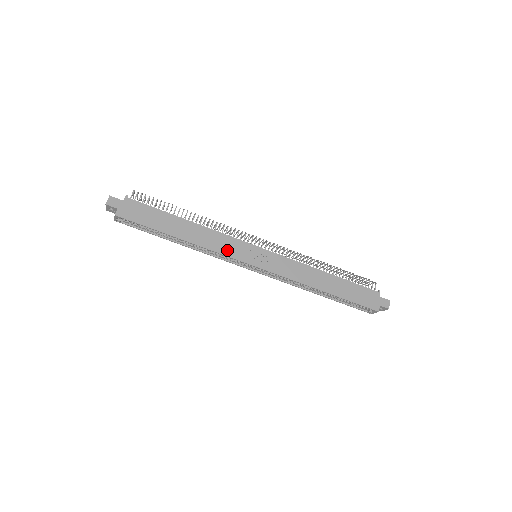
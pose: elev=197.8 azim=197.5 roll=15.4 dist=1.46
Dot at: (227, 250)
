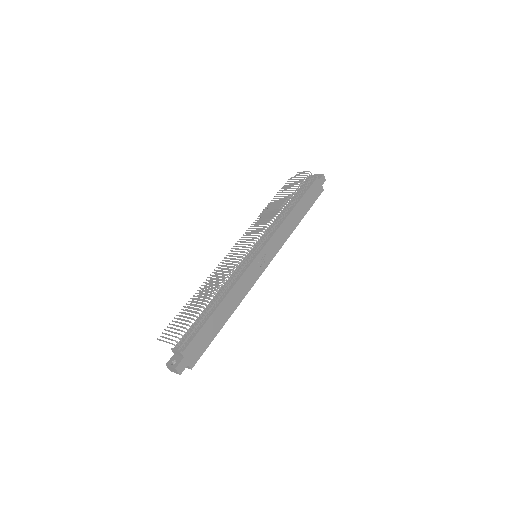
Dot at: (250, 283)
